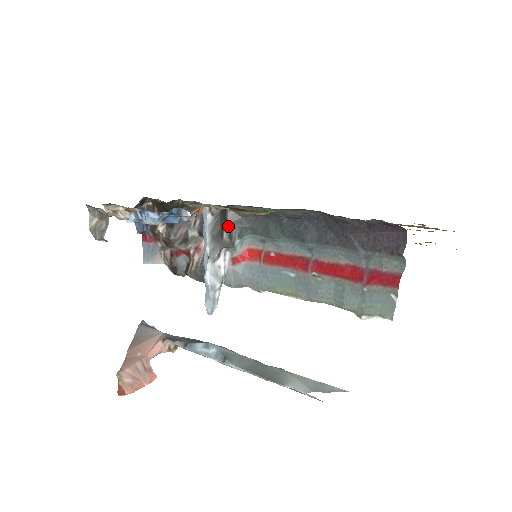
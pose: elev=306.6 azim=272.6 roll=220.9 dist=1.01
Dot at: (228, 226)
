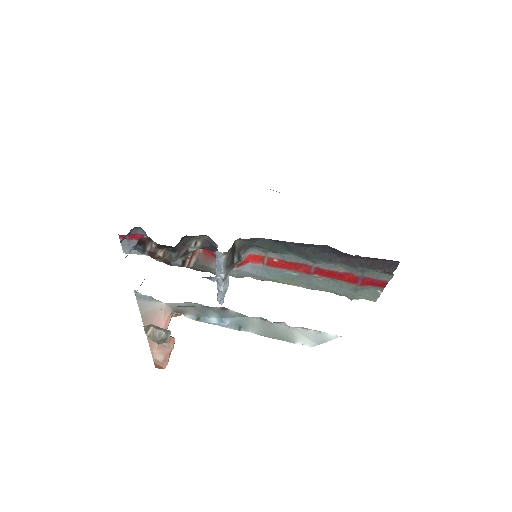
Dot at: (237, 252)
